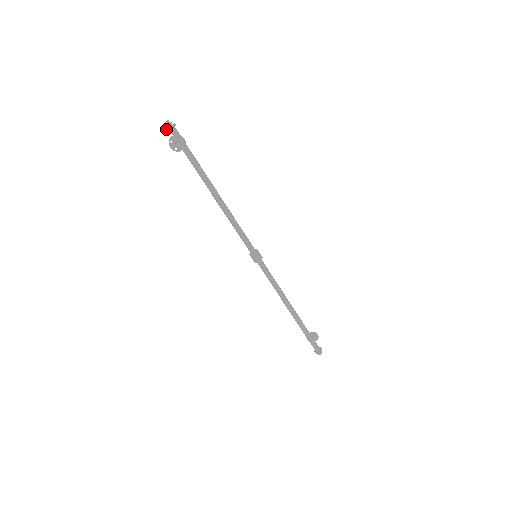
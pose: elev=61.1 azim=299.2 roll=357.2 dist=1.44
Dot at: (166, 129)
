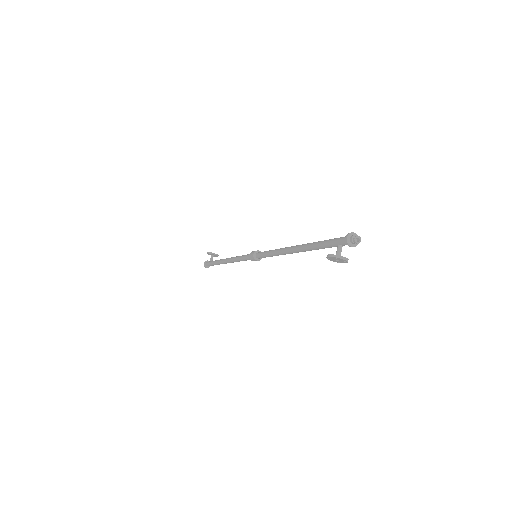
Dot at: (347, 241)
